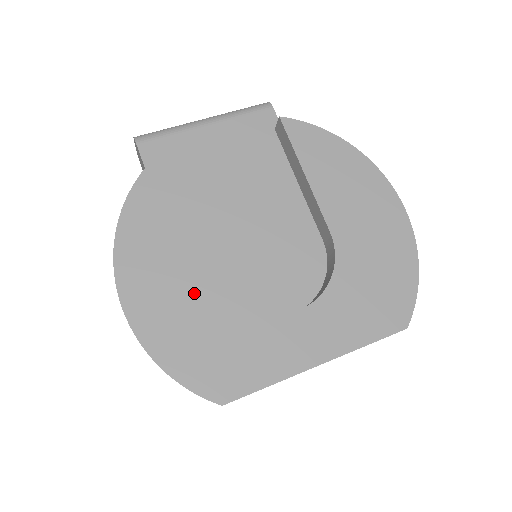
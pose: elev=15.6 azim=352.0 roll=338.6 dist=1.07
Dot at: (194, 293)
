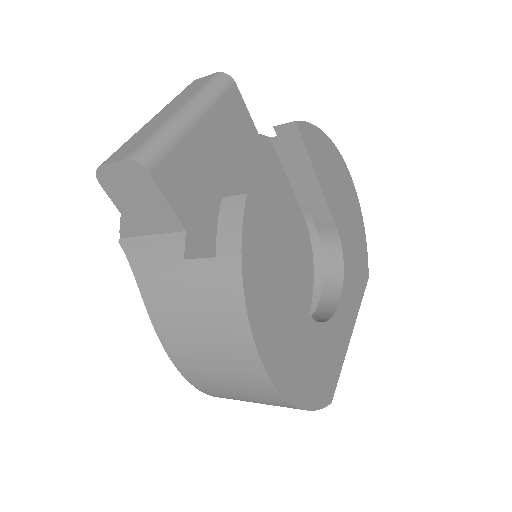
Dot at: (302, 334)
